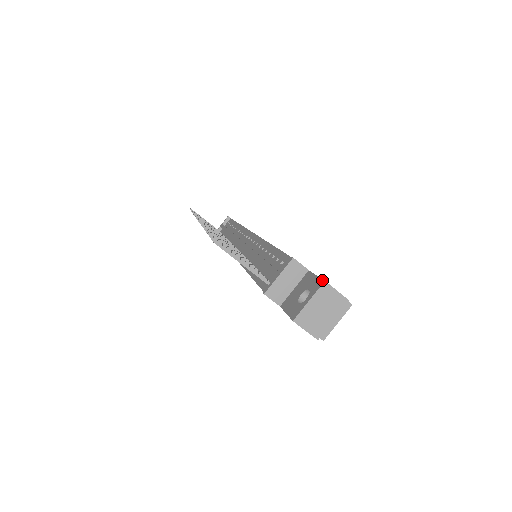
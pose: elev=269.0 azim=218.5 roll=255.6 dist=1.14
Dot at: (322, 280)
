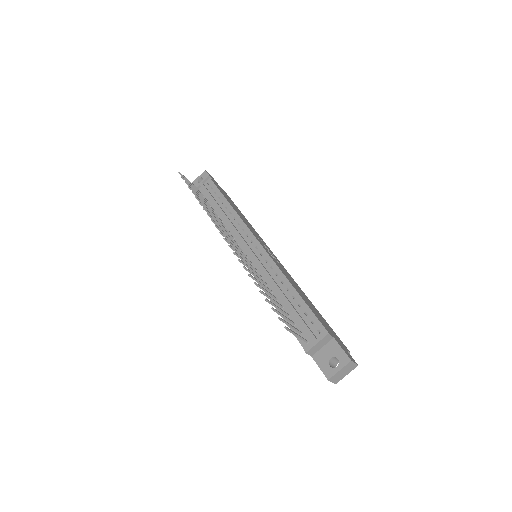
Dot at: (349, 358)
